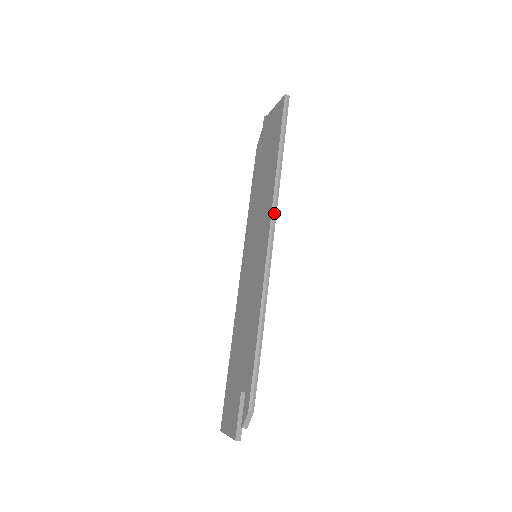
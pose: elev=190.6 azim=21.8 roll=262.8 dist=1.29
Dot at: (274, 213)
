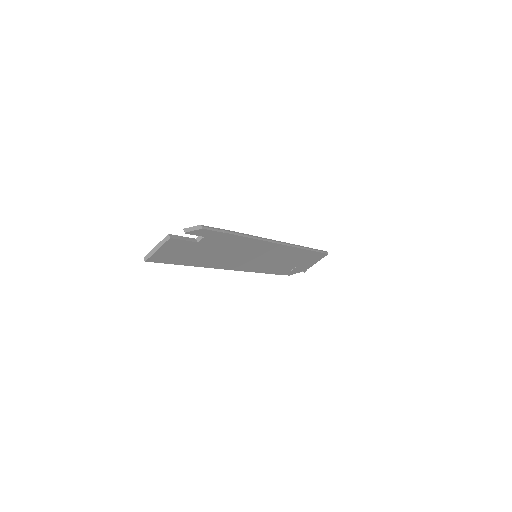
Dot at: (288, 244)
